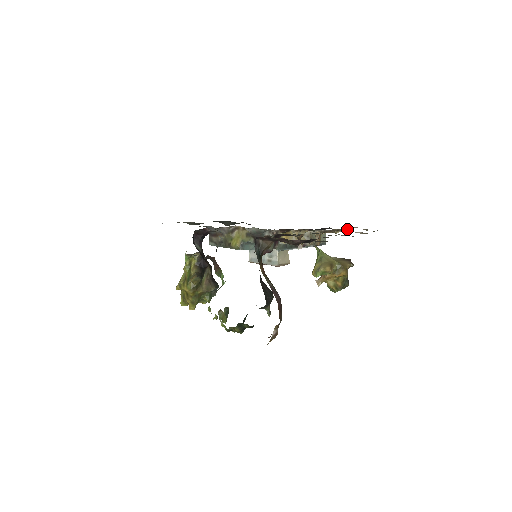
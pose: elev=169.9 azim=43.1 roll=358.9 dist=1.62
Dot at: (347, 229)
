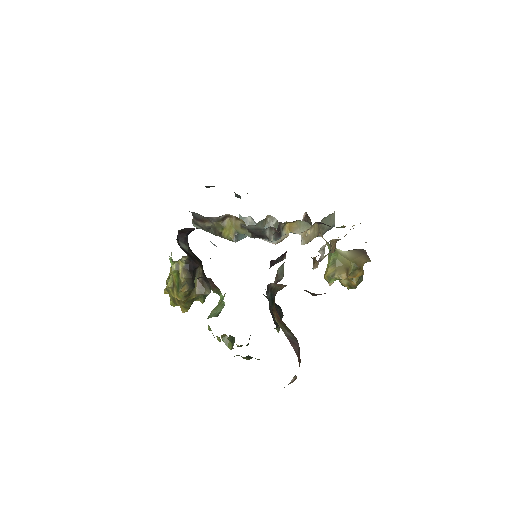
Dot at: occluded
